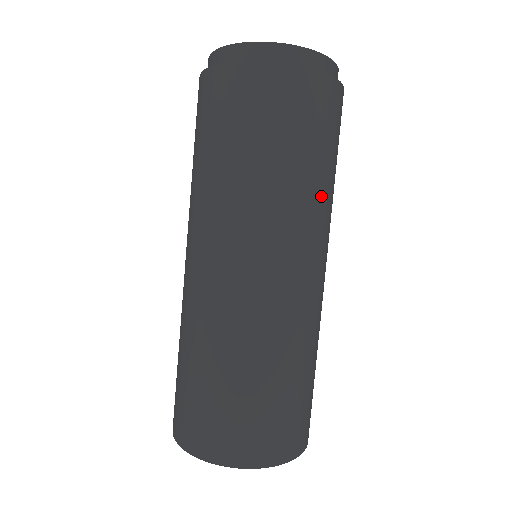
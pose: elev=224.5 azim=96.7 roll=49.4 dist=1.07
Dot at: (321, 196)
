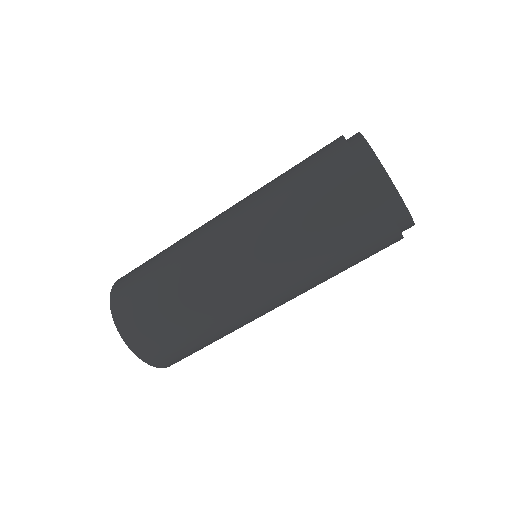
Dot at: (321, 279)
